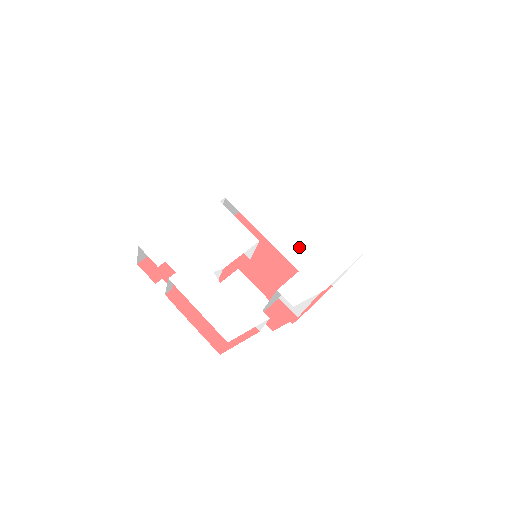
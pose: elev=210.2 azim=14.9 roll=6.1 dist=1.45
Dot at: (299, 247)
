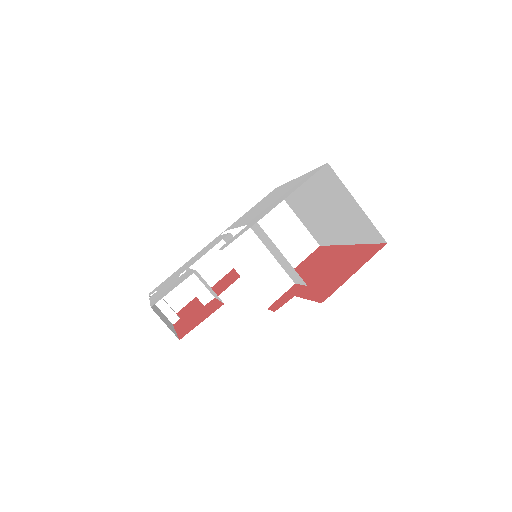
Dot at: (261, 211)
